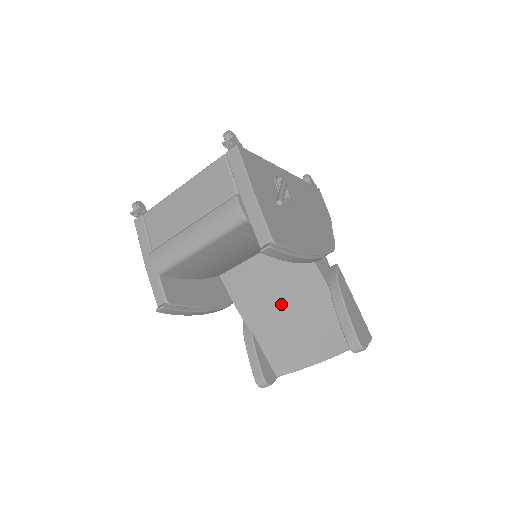
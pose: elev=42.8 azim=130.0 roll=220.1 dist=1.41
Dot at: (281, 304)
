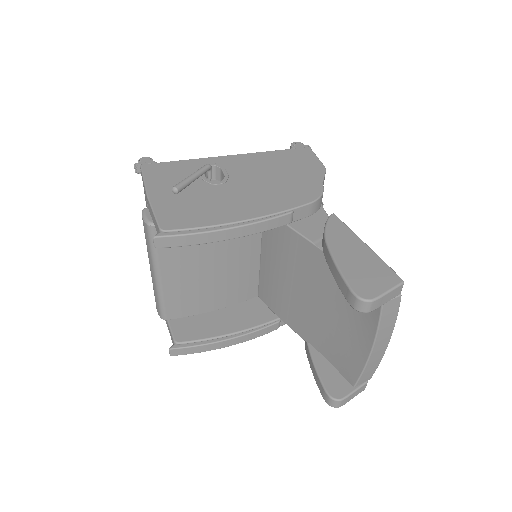
Dot at: (303, 294)
